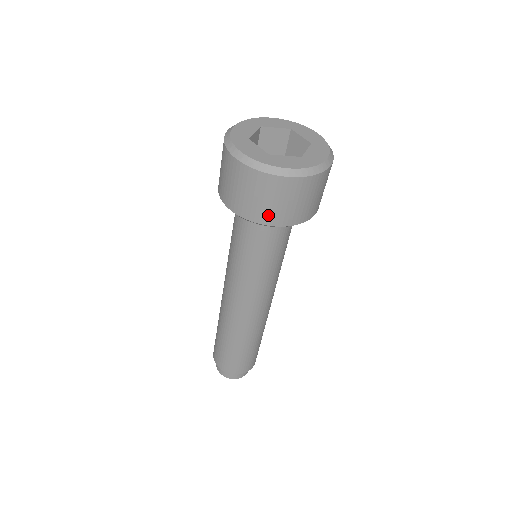
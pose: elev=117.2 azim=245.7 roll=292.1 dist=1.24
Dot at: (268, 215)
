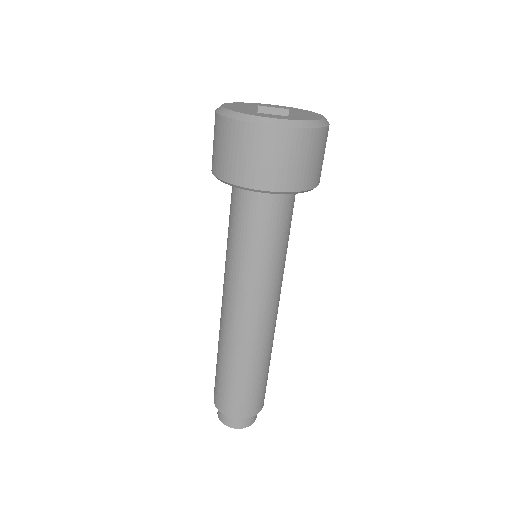
Dot at: (309, 177)
